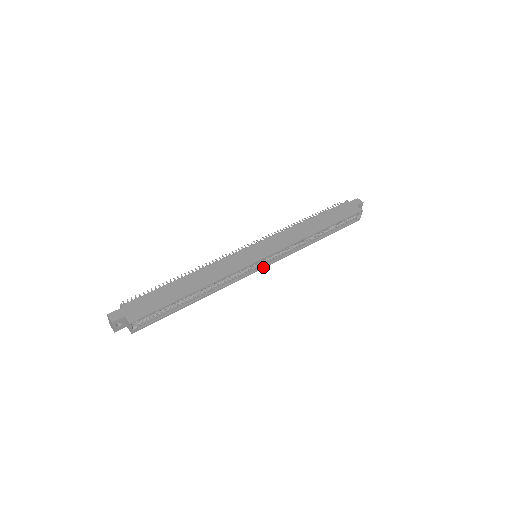
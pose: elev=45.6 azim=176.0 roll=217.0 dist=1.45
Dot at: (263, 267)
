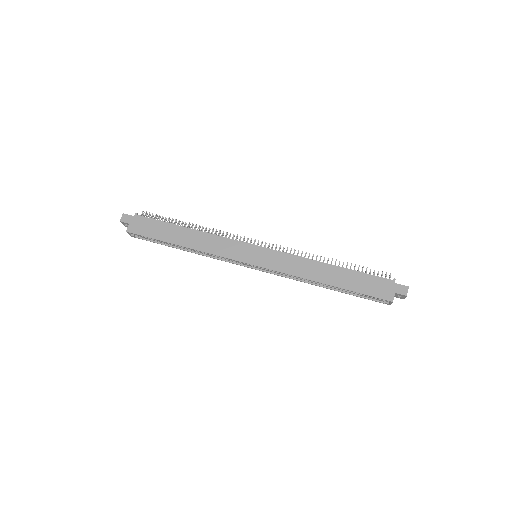
Dot at: (254, 268)
